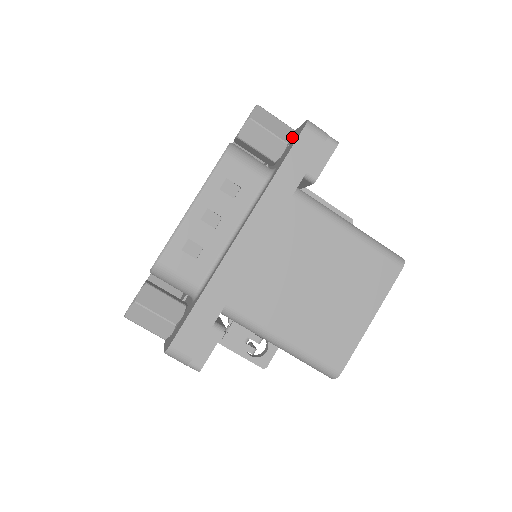
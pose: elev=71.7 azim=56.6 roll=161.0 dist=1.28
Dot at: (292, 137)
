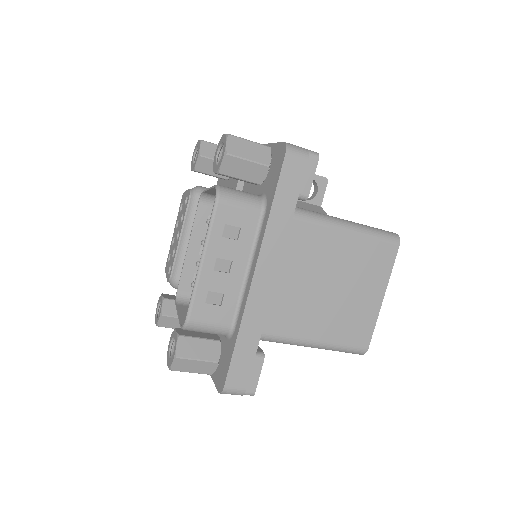
Dot at: (271, 156)
